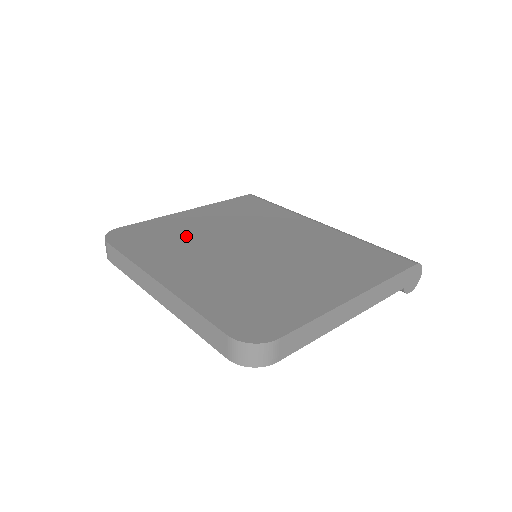
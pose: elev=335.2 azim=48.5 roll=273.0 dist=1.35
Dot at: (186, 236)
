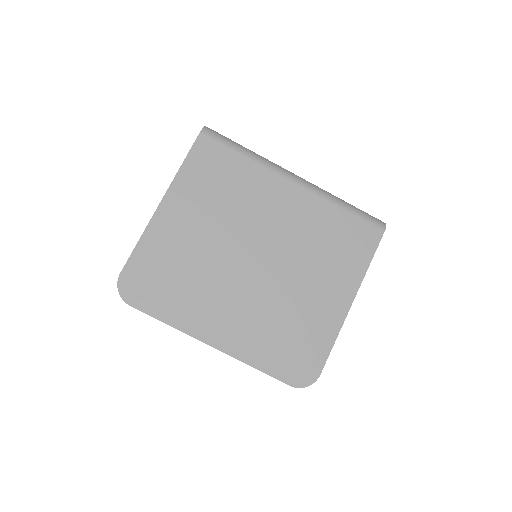
Dot at: (191, 264)
